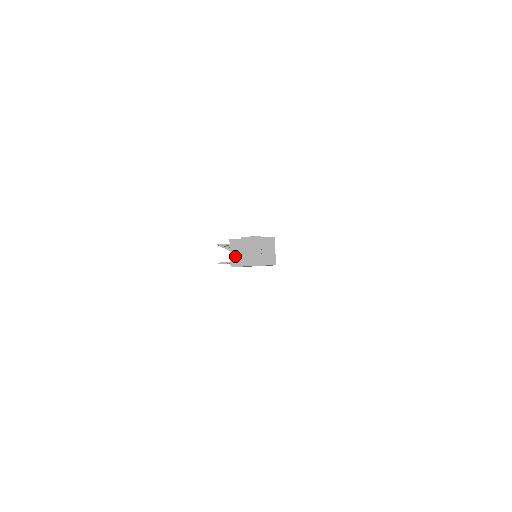
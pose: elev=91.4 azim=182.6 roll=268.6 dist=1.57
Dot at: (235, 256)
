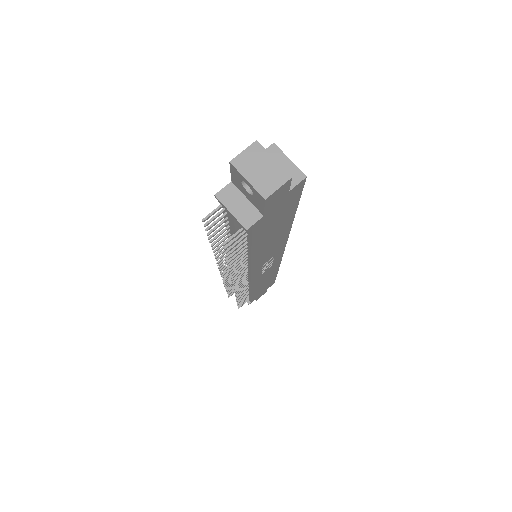
Dot at: (240, 211)
